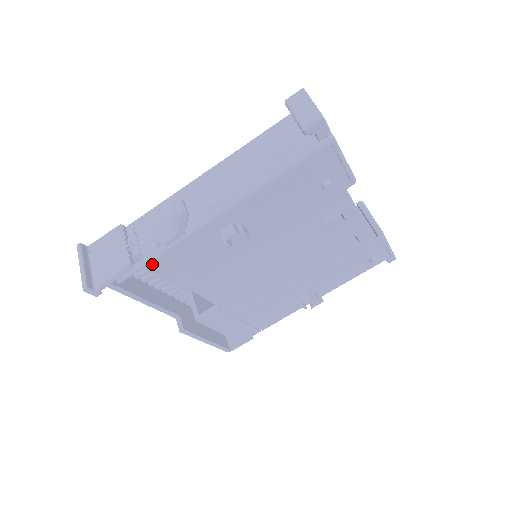
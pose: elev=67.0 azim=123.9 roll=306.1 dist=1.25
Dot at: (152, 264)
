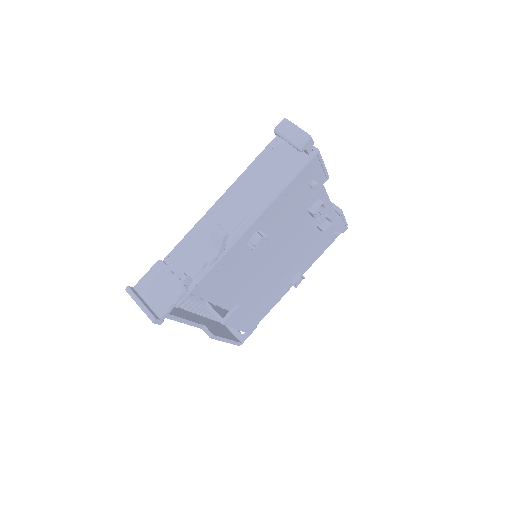
Dot at: (201, 283)
